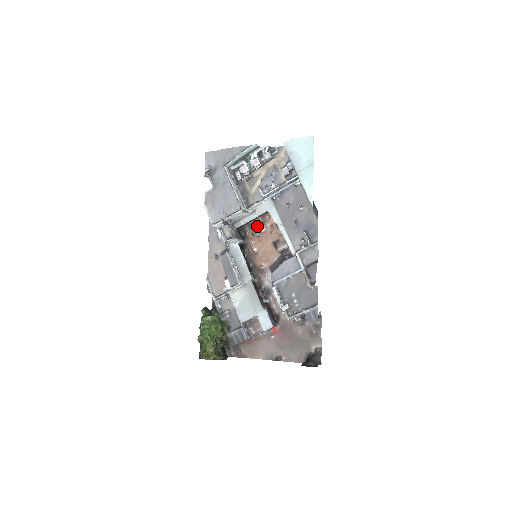
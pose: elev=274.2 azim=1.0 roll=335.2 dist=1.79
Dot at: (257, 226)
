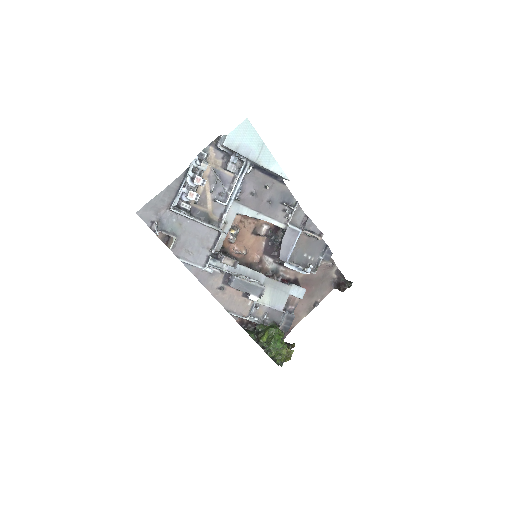
Dot at: (234, 233)
